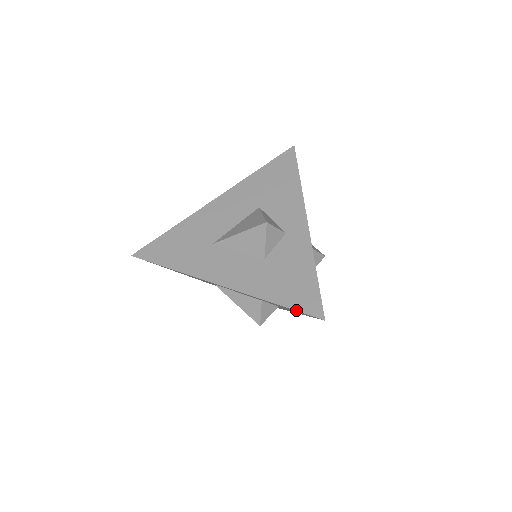
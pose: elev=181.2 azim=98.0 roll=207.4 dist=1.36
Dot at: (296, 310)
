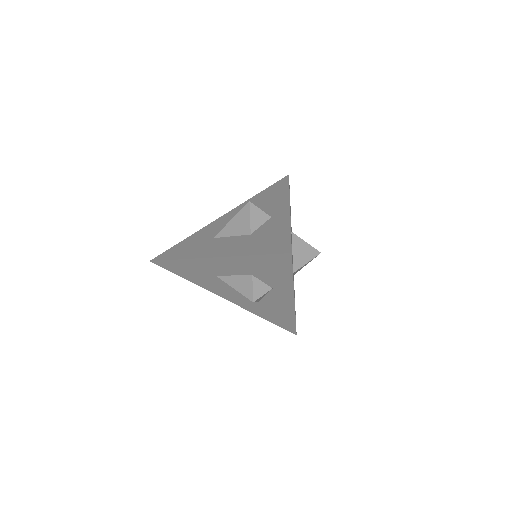
Dot at: (269, 254)
